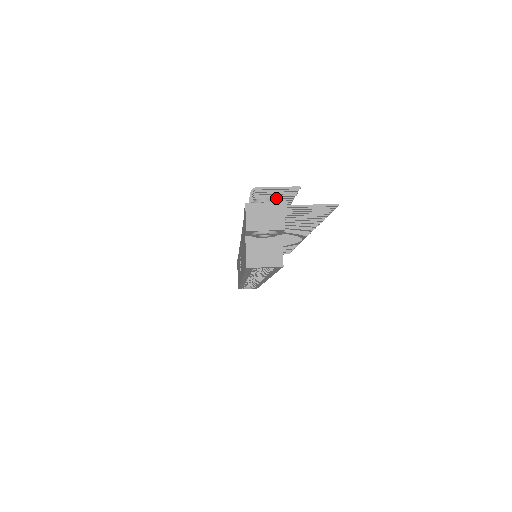
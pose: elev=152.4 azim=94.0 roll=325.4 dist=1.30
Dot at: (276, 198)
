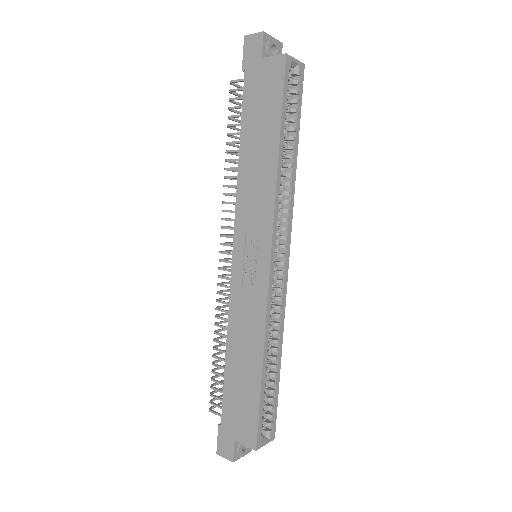
Dot at: occluded
